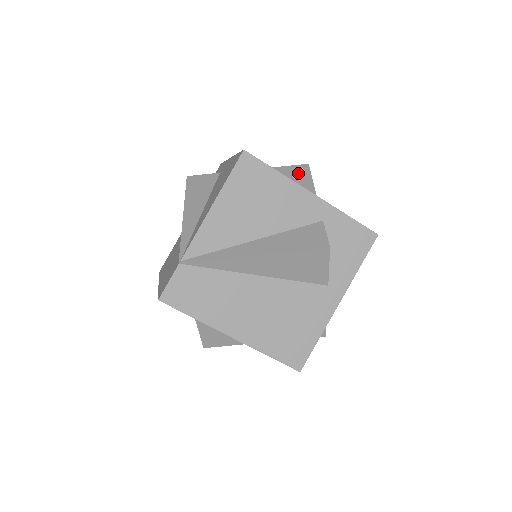
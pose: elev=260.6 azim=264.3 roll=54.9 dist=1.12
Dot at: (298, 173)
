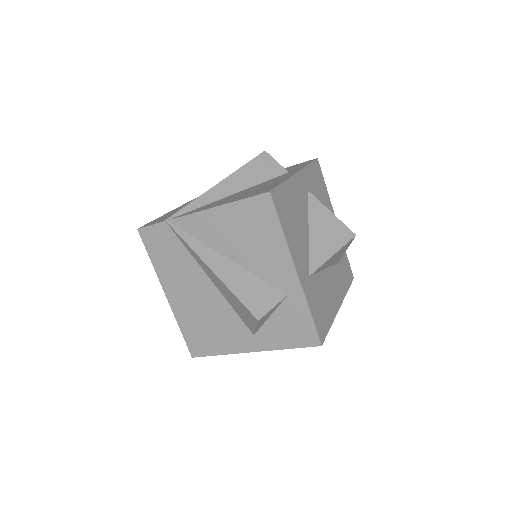
Dot at: (336, 235)
